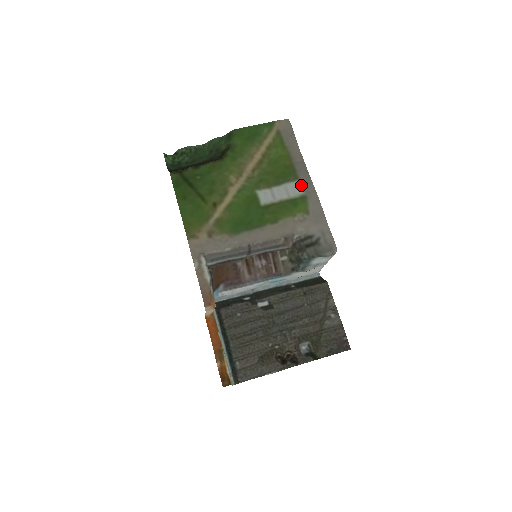
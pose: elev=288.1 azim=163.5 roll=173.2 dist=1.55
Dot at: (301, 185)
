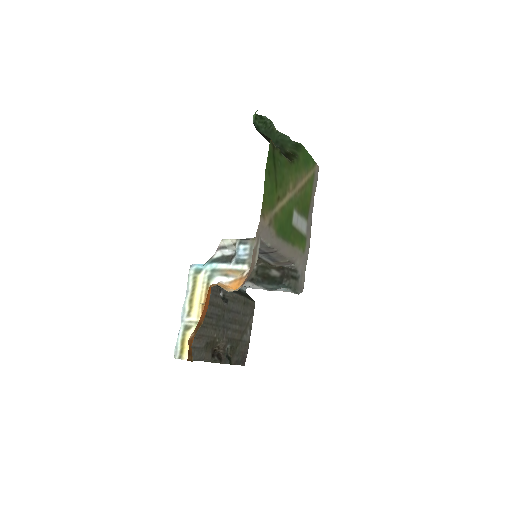
Dot at: (307, 226)
